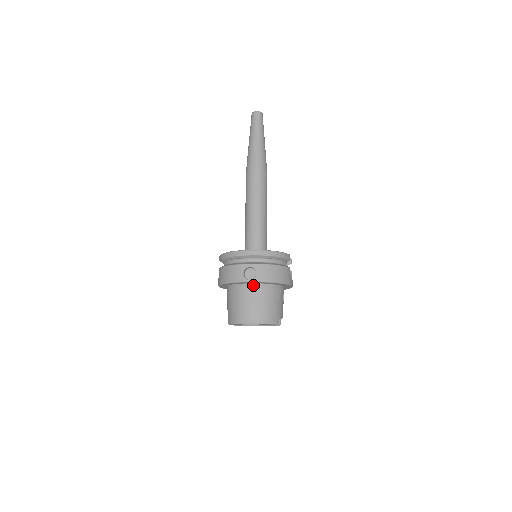
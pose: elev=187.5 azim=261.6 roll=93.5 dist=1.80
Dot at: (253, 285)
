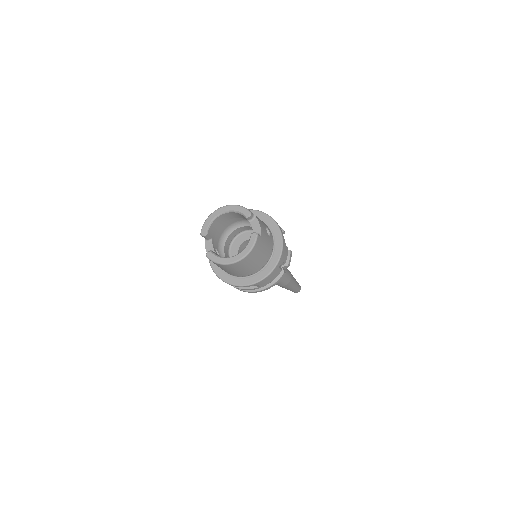
Dot at: occluded
